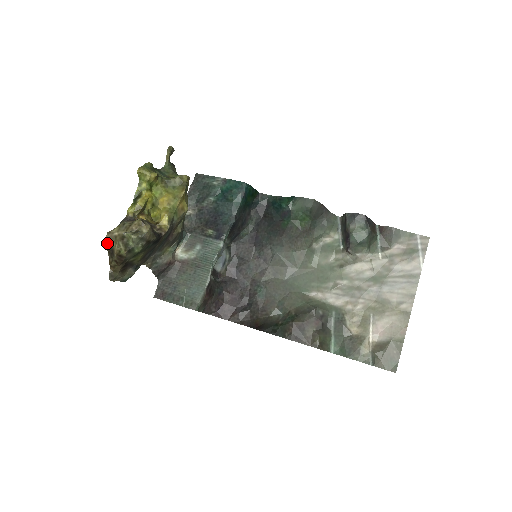
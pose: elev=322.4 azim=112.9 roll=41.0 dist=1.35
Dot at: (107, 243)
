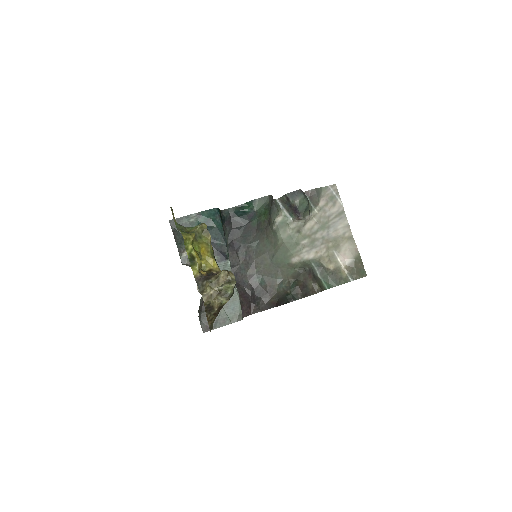
Dot at: (206, 304)
